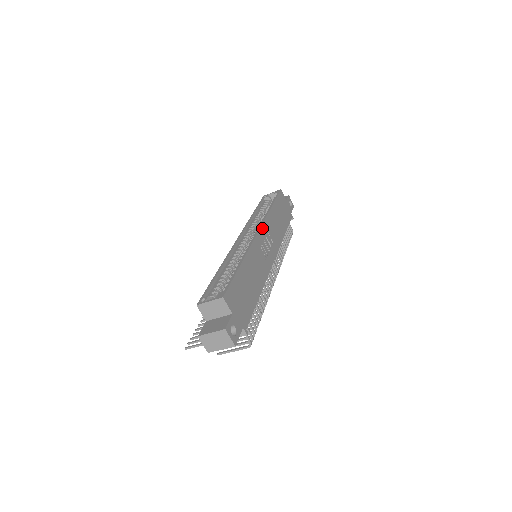
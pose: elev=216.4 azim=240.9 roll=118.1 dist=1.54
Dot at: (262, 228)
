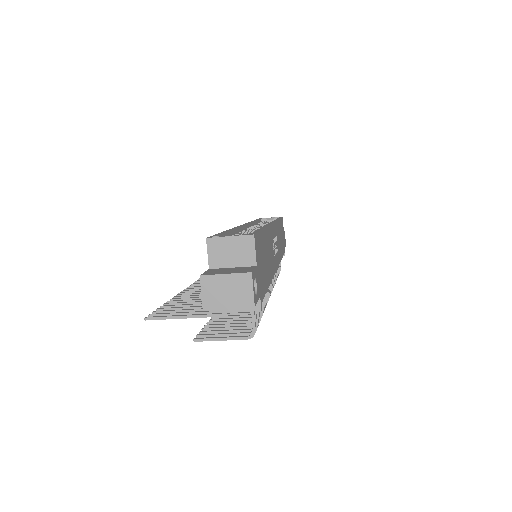
Dot at: (274, 225)
